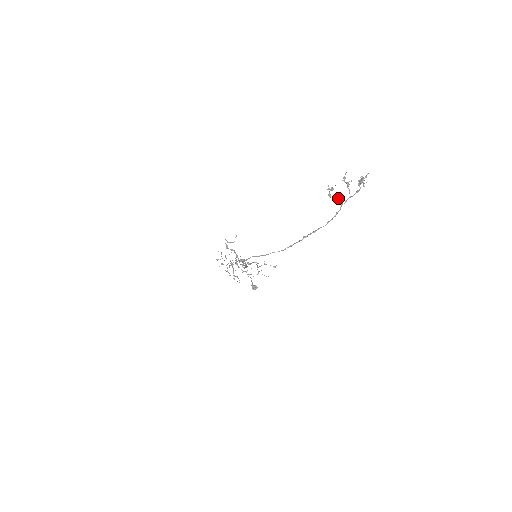
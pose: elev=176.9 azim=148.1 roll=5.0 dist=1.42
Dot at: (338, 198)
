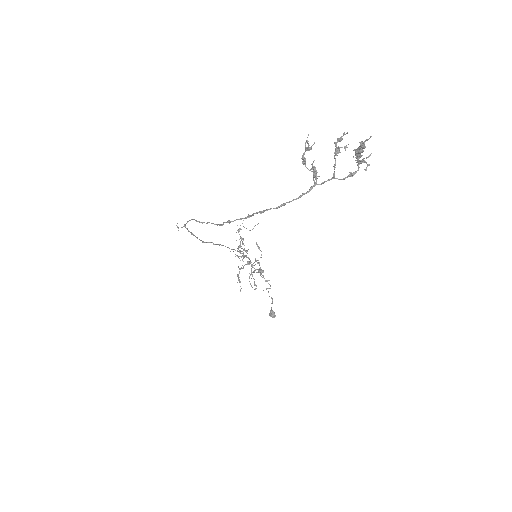
Dot at: (311, 168)
